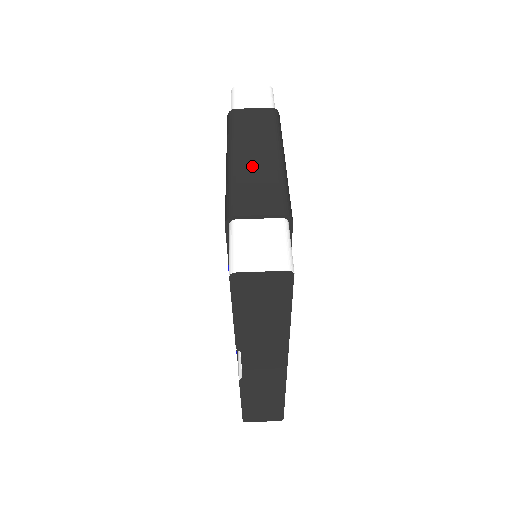
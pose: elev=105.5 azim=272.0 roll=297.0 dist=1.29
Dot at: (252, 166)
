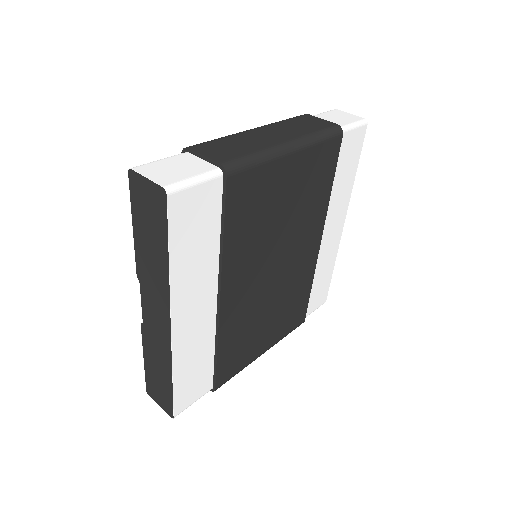
Dot at: (254, 137)
